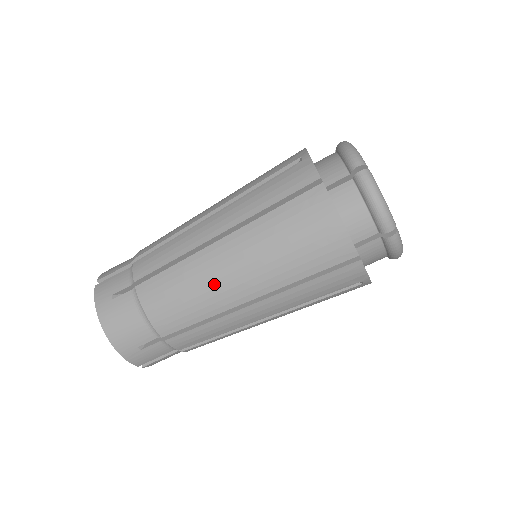
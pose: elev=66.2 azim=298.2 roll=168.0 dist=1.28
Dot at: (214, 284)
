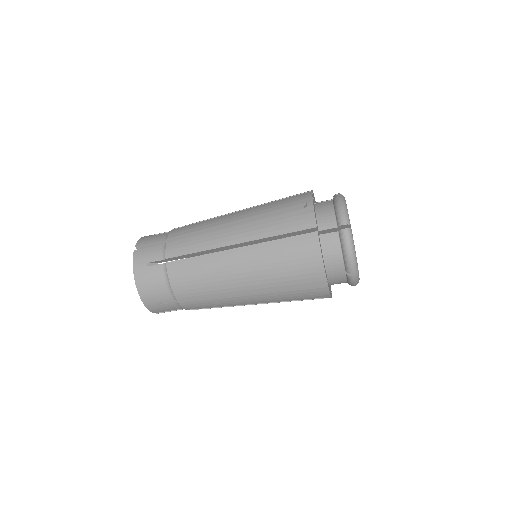
Dot at: (224, 277)
